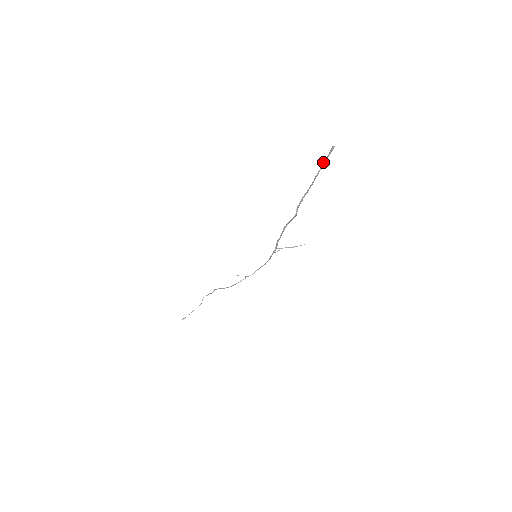
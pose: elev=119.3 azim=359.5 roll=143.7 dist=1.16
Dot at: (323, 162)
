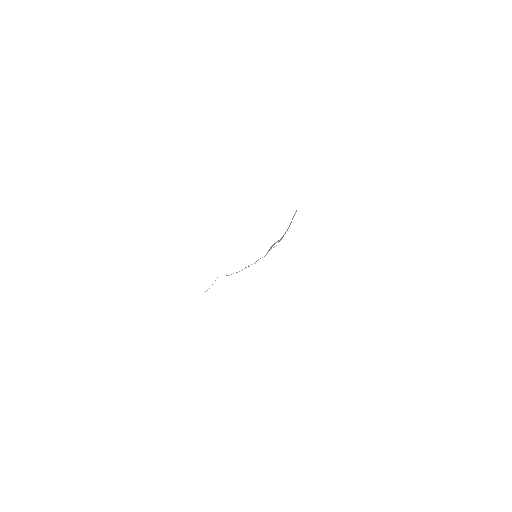
Dot at: occluded
